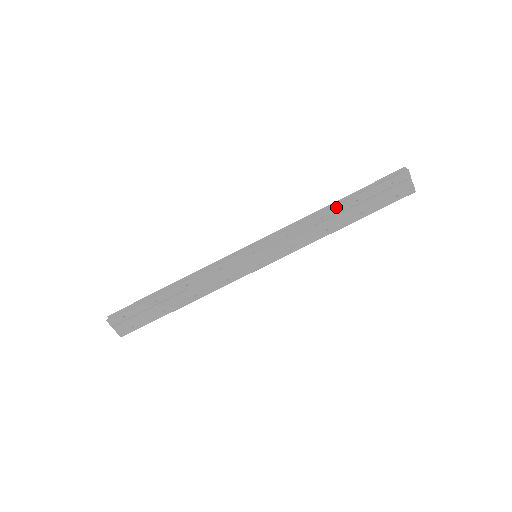
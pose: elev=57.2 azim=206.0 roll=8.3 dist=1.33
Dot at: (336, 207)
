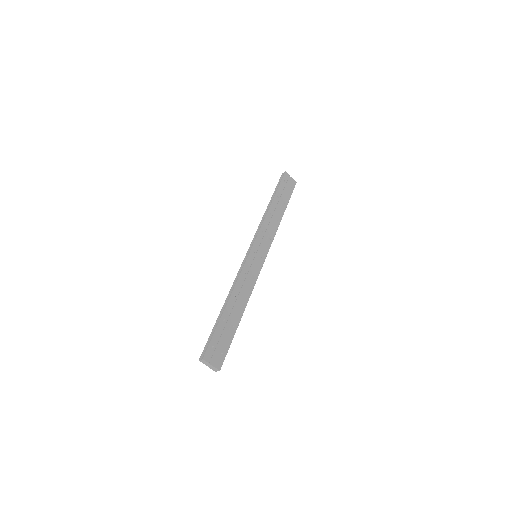
Dot at: (272, 204)
